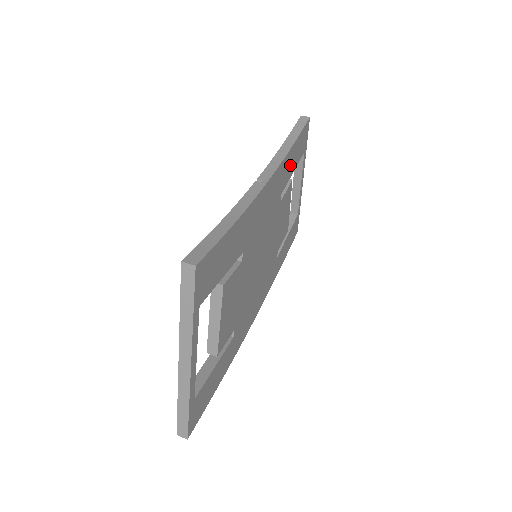
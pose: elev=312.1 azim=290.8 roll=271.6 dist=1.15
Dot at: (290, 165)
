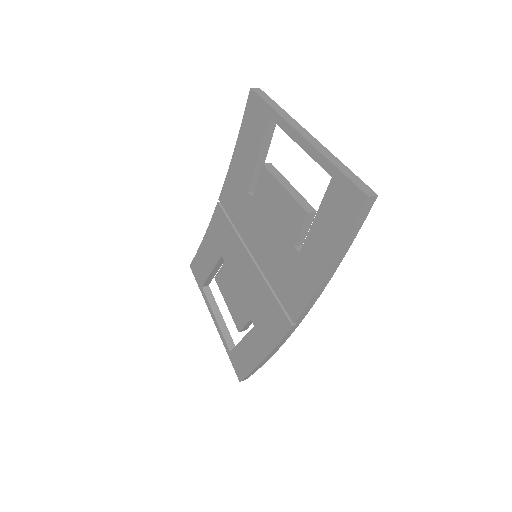
Dot at: occluded
